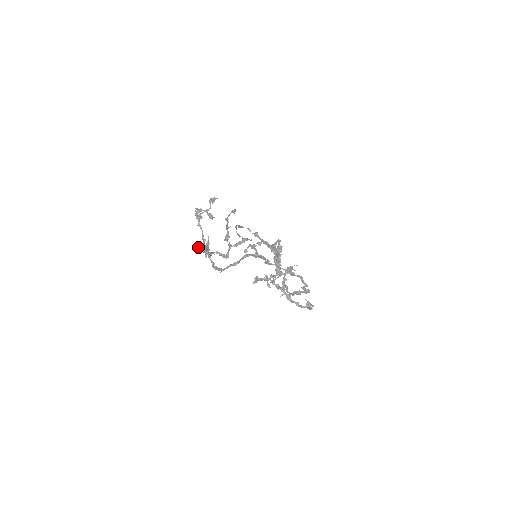
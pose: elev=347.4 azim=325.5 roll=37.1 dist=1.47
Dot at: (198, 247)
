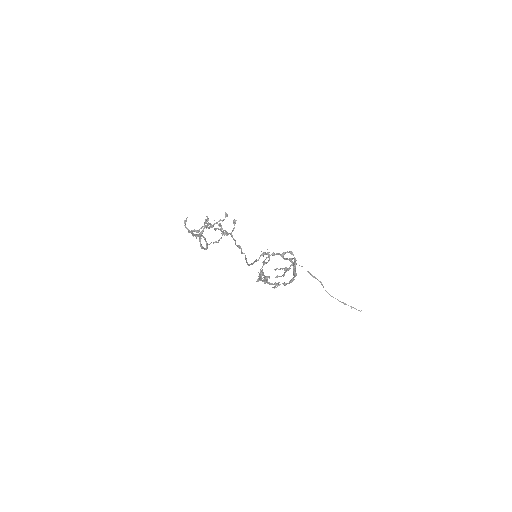
Dot at: occluded
